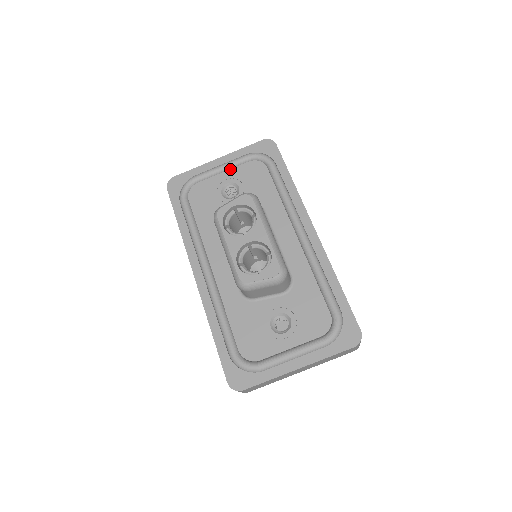
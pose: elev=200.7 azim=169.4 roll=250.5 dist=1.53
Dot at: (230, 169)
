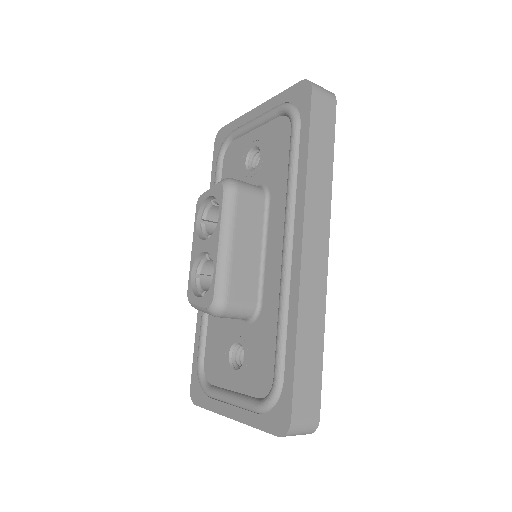
Dot at: (261, 126)
